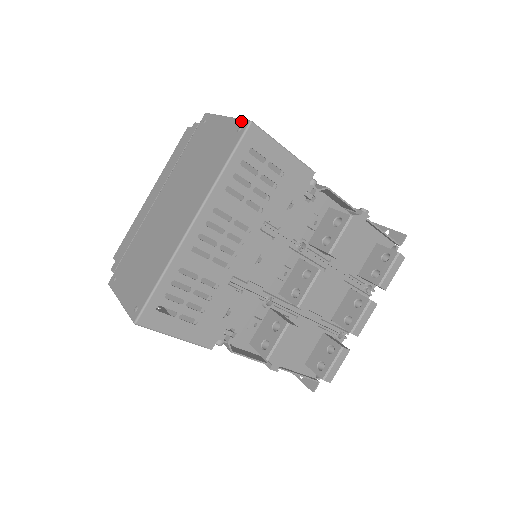
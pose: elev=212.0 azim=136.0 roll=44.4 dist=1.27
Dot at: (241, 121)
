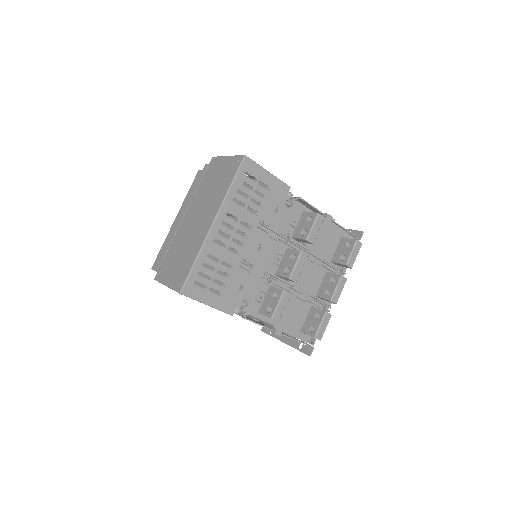
Dot at: (238, 156)
